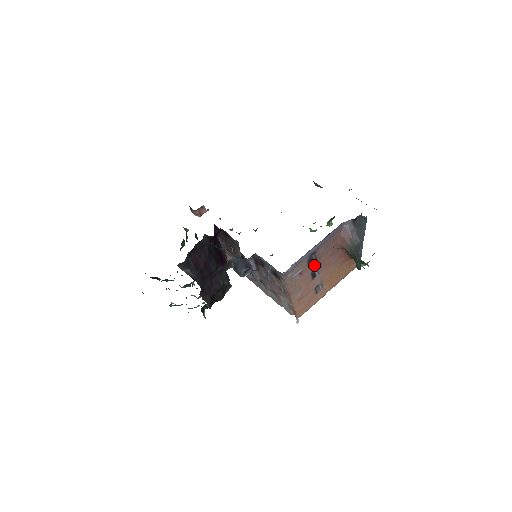
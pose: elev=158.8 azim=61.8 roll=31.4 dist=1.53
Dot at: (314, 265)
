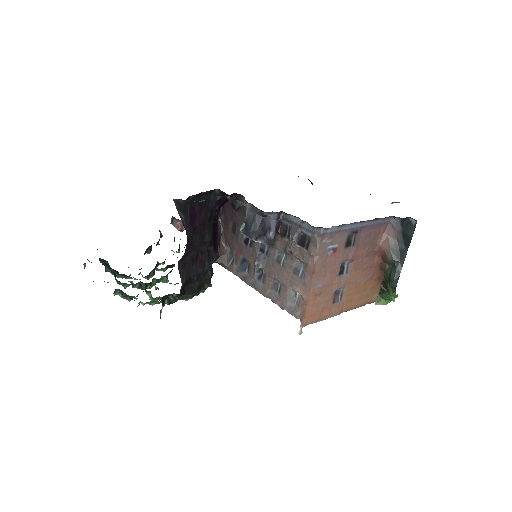
Dot at: (348, 252)
